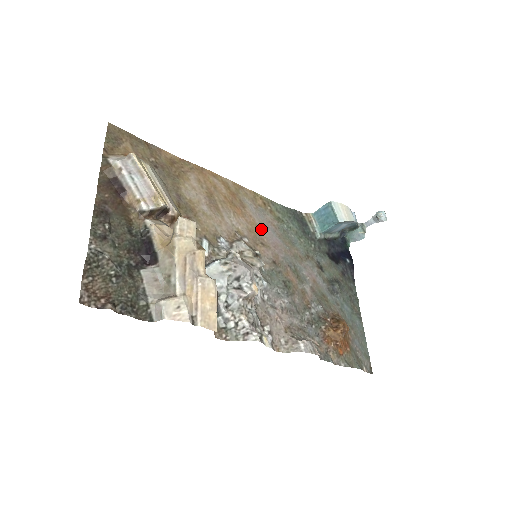
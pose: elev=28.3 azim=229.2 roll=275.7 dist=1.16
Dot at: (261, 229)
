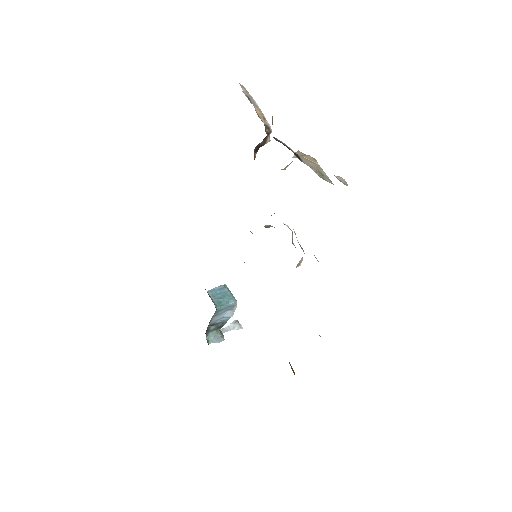
Dot at: occluded
